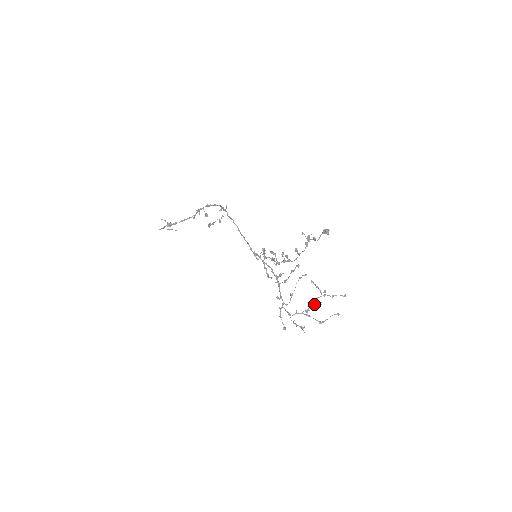
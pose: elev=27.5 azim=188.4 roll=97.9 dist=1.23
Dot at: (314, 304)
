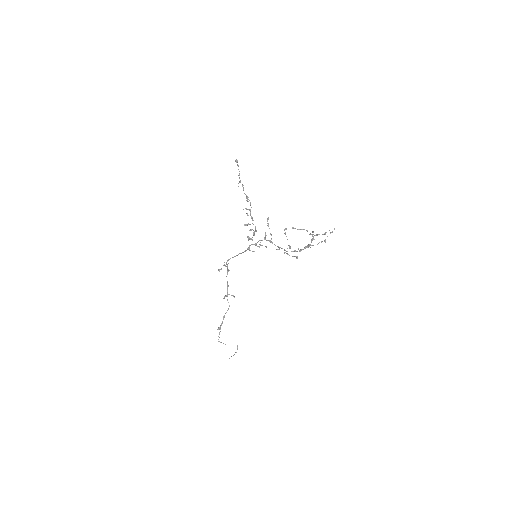
Dot at: (311, 241)
